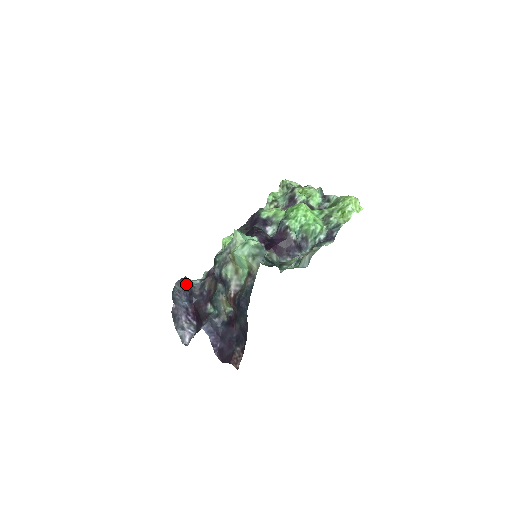
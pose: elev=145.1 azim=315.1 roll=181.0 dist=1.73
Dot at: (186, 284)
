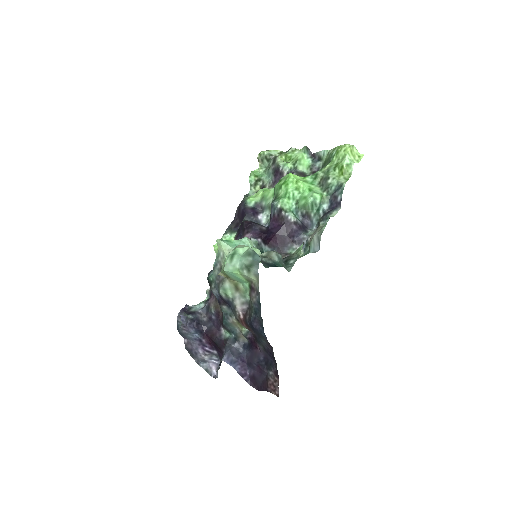
Dot at: (189, 314)
